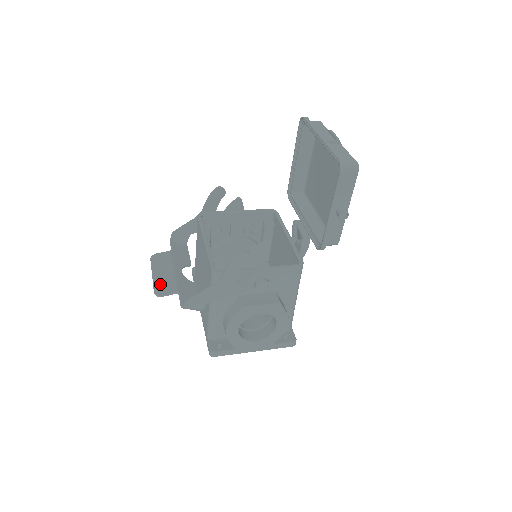
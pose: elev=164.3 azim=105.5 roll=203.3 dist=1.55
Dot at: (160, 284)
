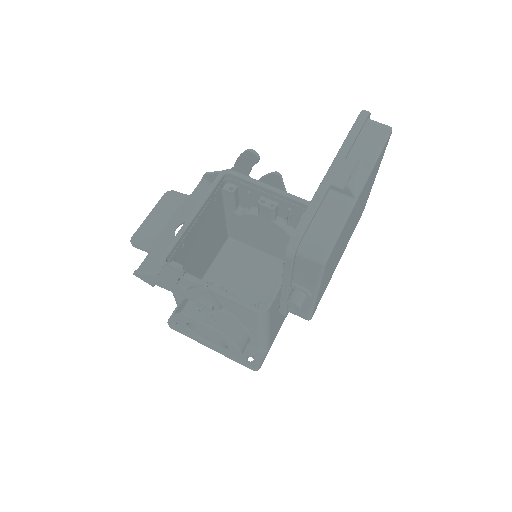
Dot at: (143, 231)
